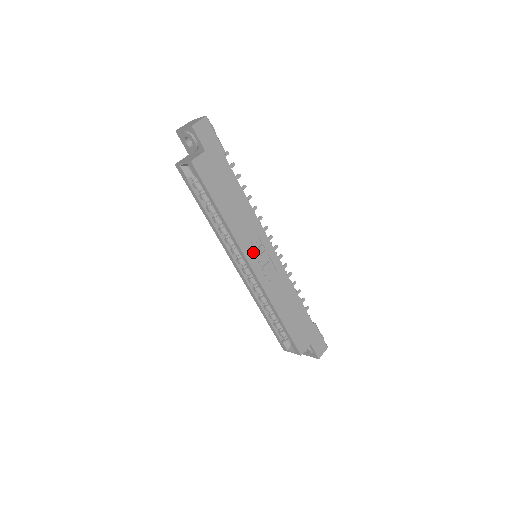
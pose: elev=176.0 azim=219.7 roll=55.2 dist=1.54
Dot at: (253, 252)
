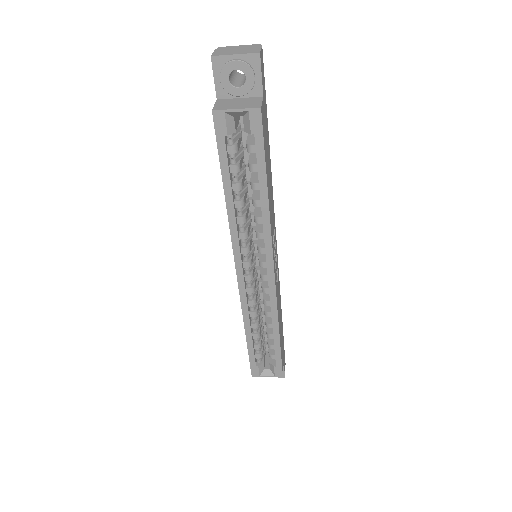
Dot at: (274, 249)
